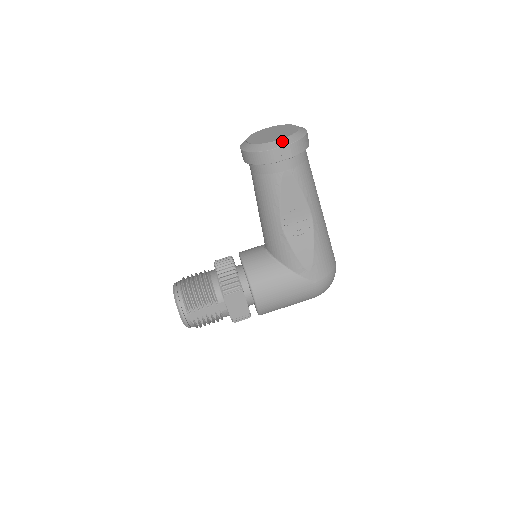
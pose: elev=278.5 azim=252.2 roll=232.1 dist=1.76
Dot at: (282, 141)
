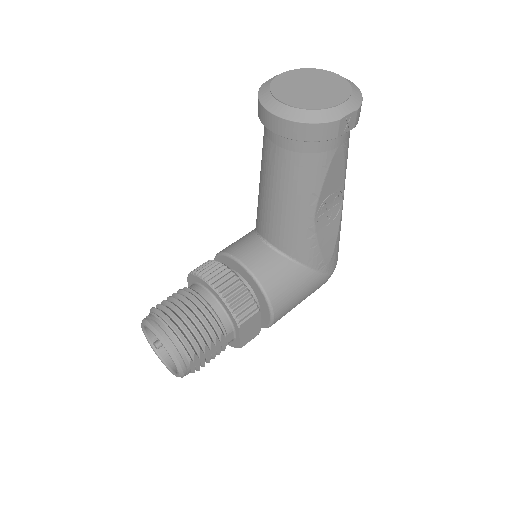
Dot at: (347, 104)
